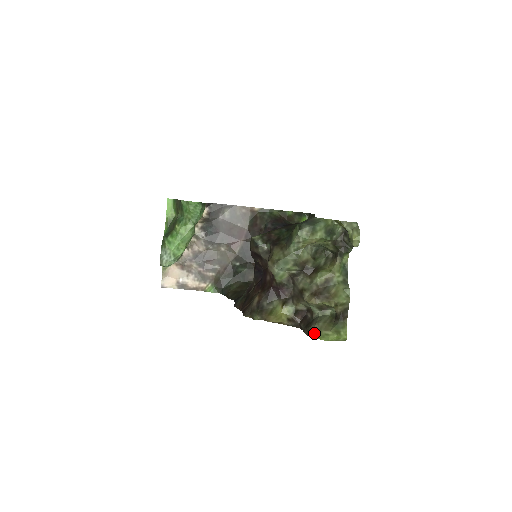
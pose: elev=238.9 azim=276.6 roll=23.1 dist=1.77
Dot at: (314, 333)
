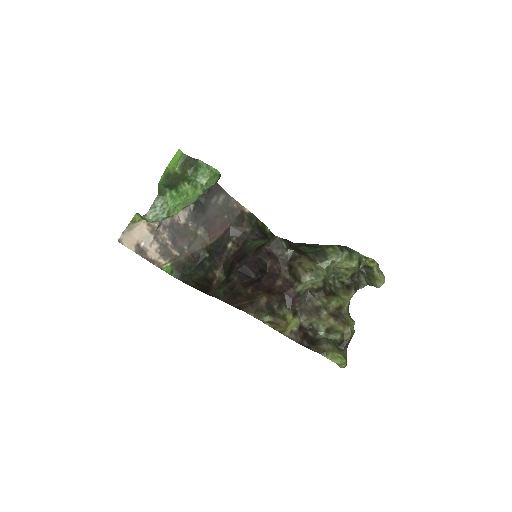
Dot at: (328, 352)
